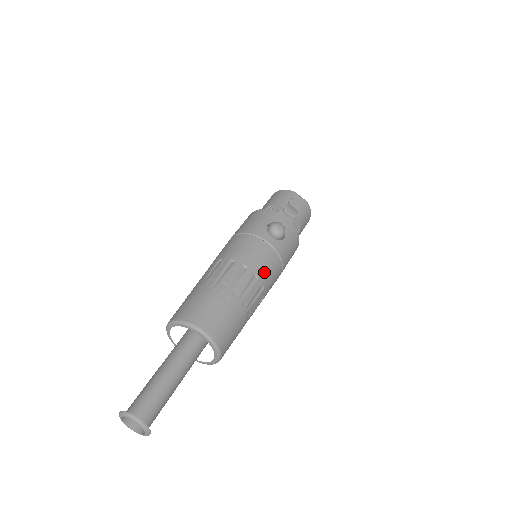
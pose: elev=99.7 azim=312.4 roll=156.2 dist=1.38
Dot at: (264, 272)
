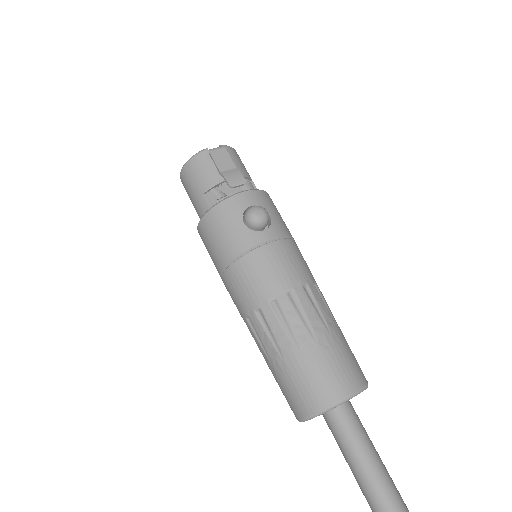
Dot at: (302, 272)
